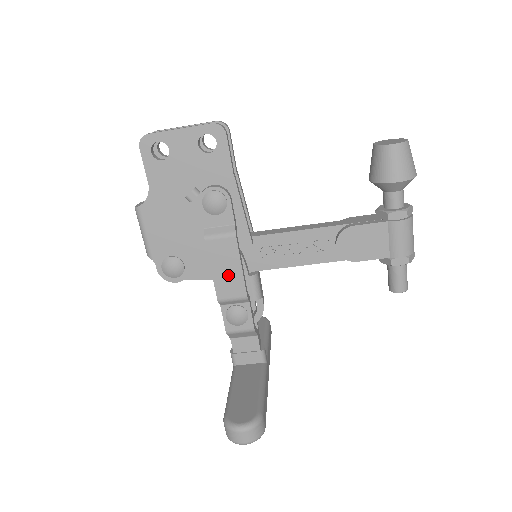
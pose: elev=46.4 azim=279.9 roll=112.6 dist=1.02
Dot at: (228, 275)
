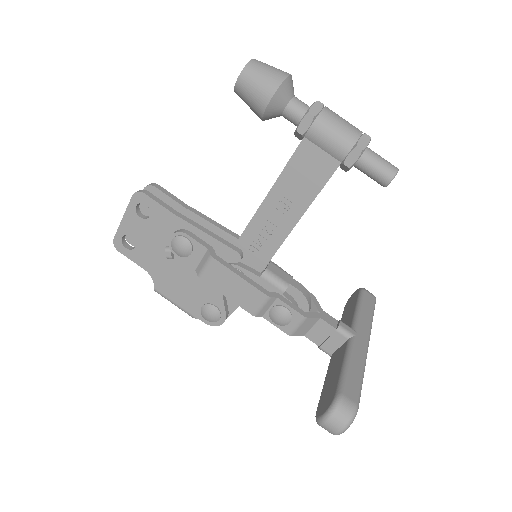
Dot at: (239, 291)
